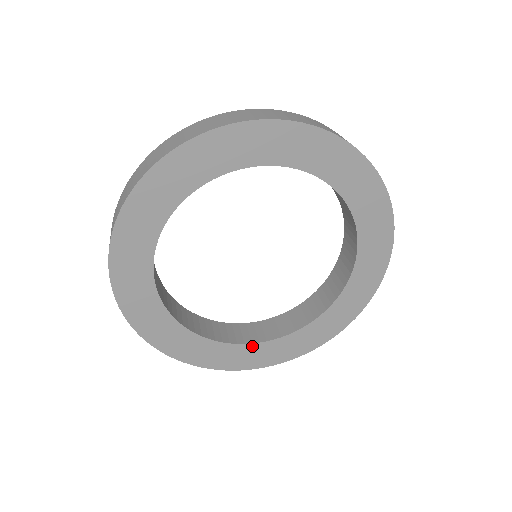
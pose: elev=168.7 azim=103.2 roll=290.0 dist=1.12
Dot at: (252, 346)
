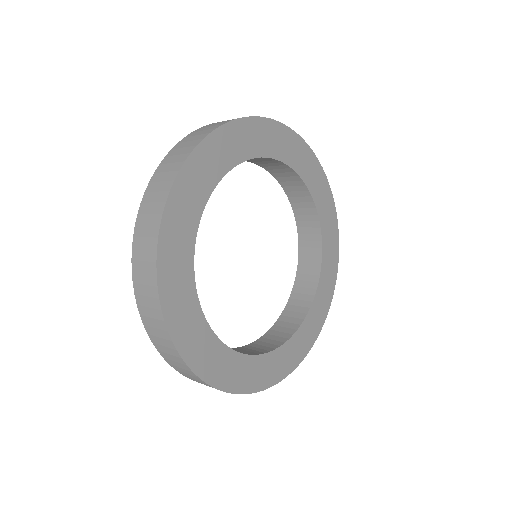
Dot at: (290, 342)
